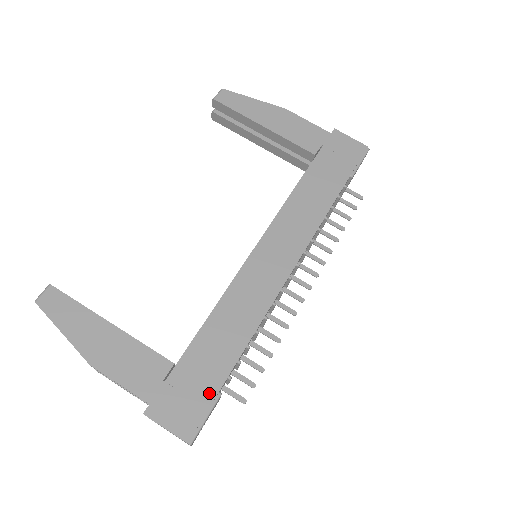
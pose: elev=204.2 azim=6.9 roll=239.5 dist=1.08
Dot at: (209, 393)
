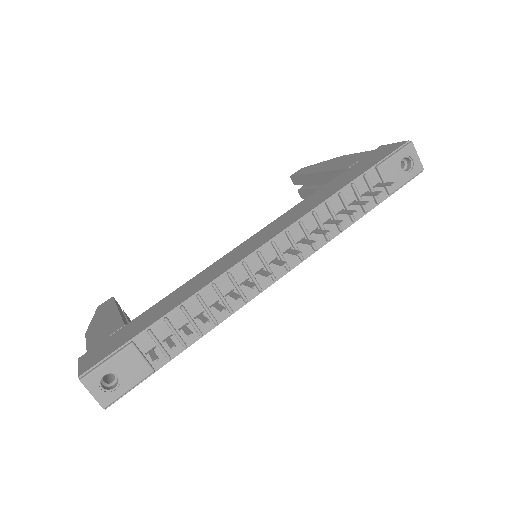
Dot at: (124, 341)
